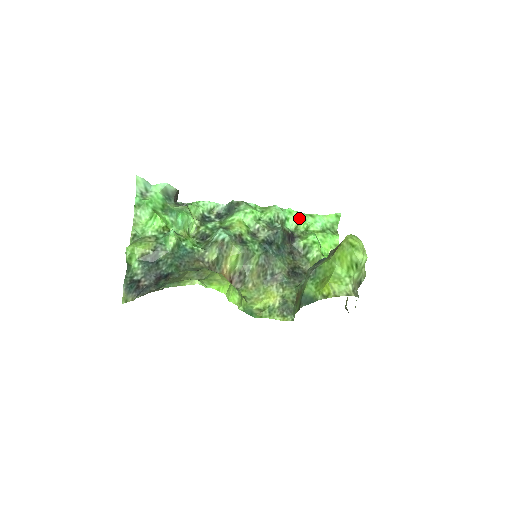
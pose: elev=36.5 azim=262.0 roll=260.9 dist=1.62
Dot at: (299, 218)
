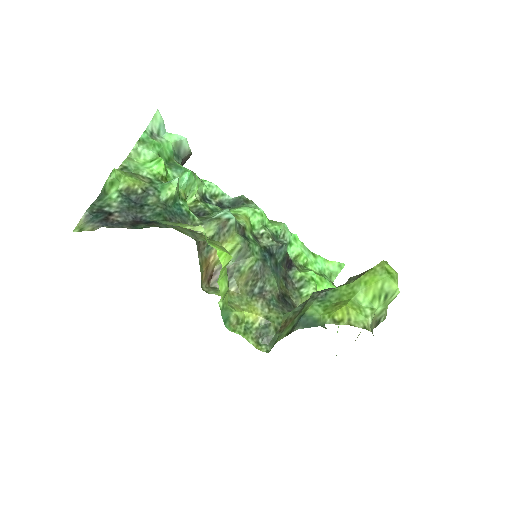
Dot at: (302, 249)
